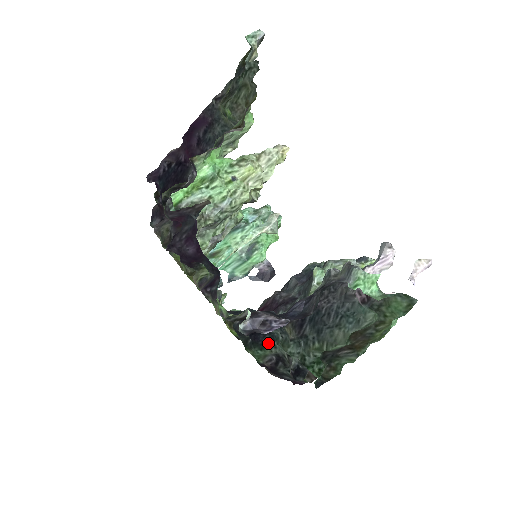
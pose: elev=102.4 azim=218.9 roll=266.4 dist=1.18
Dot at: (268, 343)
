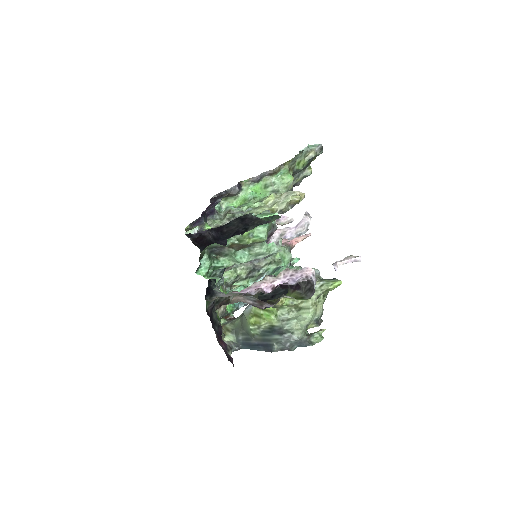
Dot at: occluded
